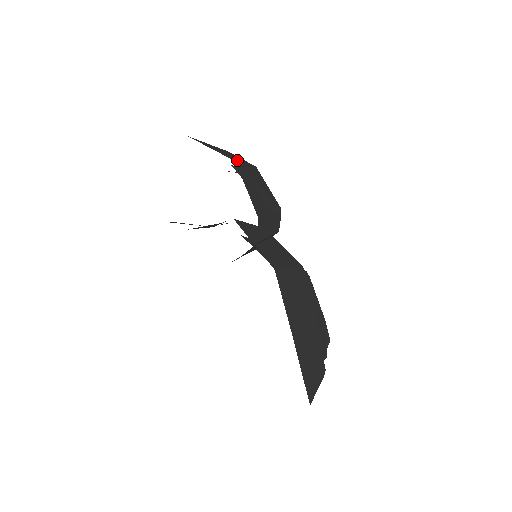
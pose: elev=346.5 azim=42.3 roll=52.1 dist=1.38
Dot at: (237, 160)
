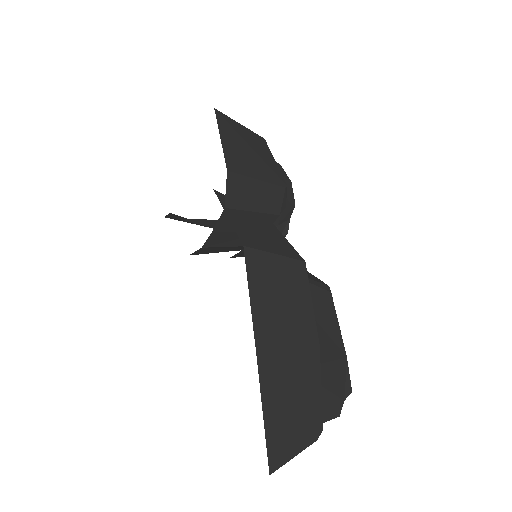
Dot at: occluded
